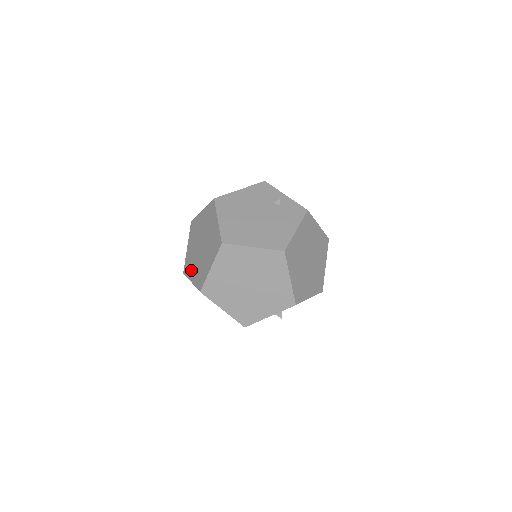
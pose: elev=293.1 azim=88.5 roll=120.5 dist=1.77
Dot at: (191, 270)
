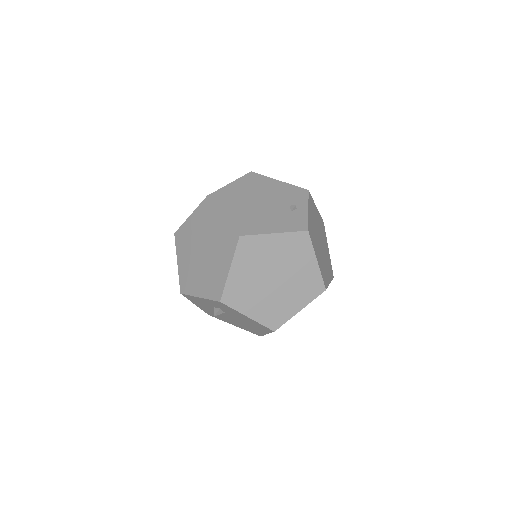
Dot at: occluded
